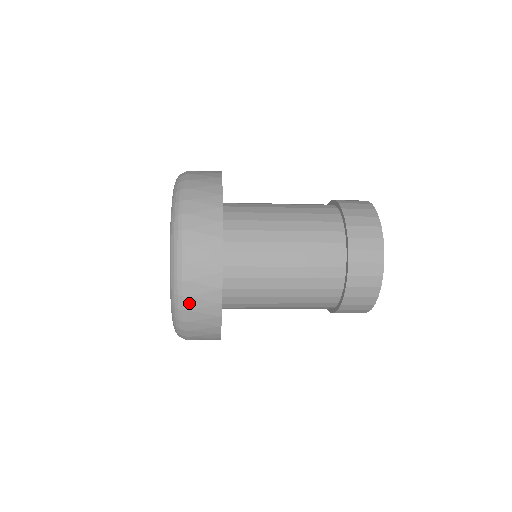
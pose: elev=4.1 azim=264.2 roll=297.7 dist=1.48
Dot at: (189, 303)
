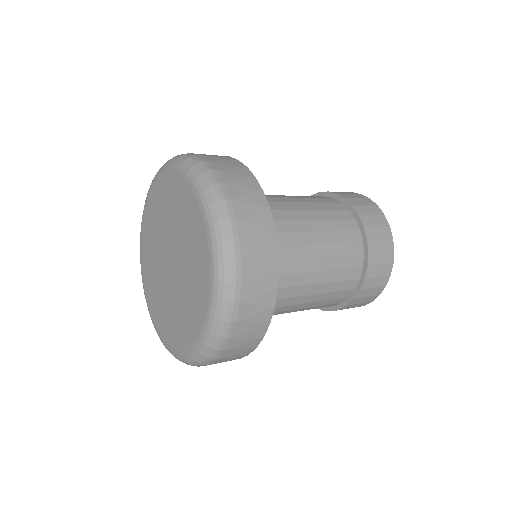
Dot at: occluded
